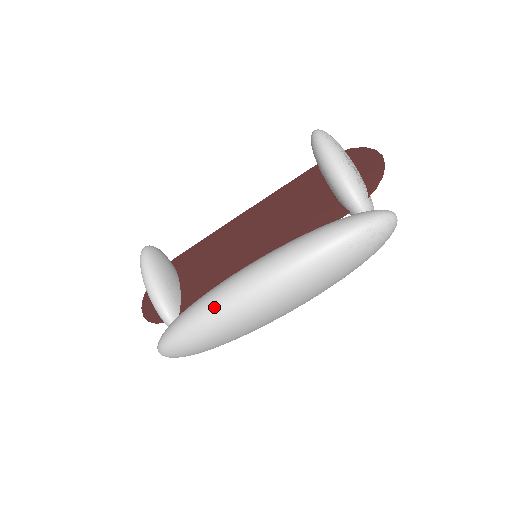
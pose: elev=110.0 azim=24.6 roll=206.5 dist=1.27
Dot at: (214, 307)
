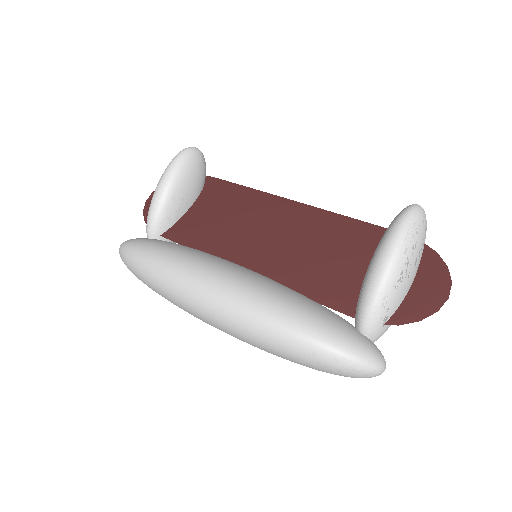
Dot at: (165, 273)
